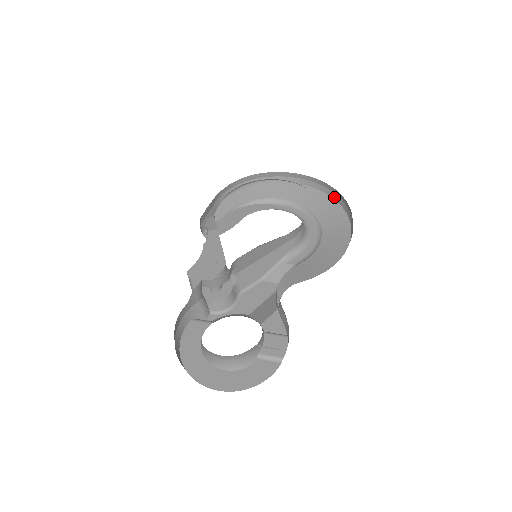
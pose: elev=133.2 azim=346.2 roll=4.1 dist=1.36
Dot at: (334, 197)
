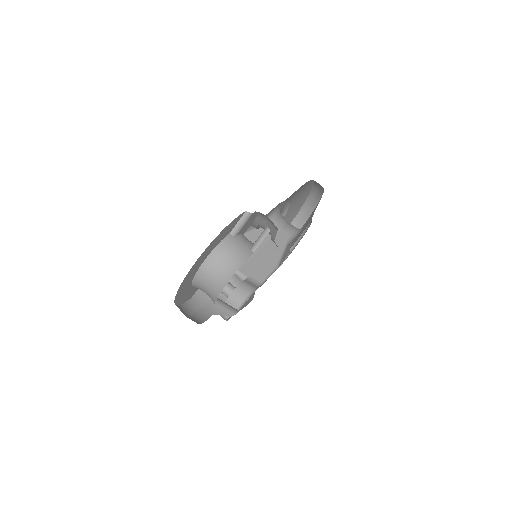
Dot at: (314, 206)
